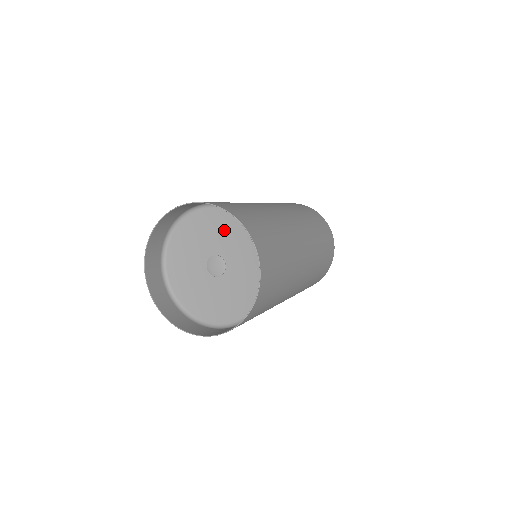
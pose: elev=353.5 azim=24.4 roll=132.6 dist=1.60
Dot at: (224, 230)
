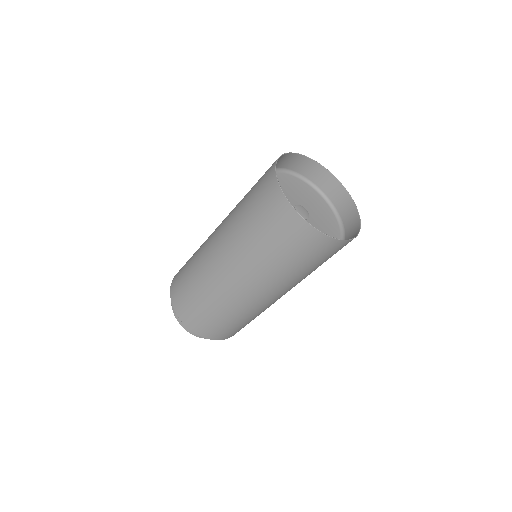
Dot at: (307, 196)
